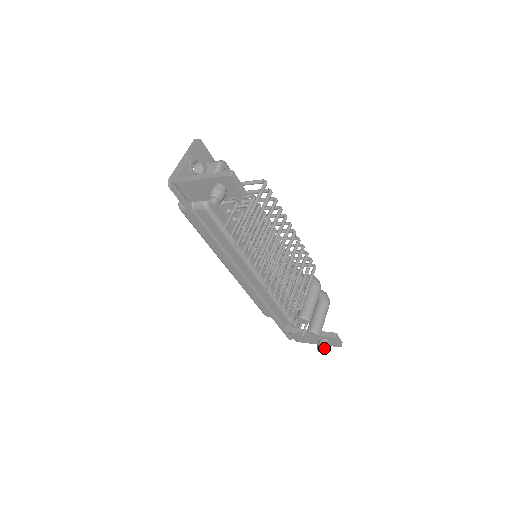
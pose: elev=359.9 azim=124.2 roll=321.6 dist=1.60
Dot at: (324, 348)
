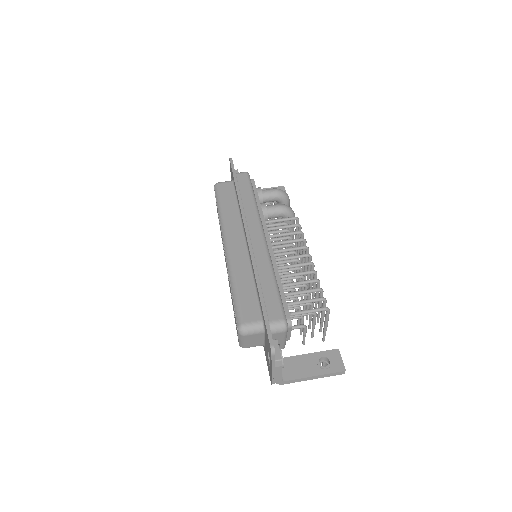
Dot at: occluded
